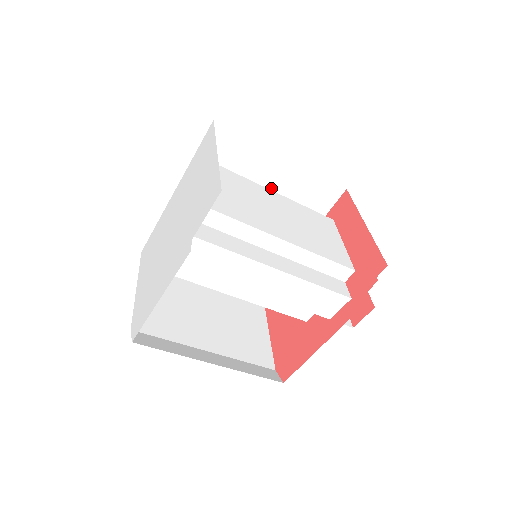
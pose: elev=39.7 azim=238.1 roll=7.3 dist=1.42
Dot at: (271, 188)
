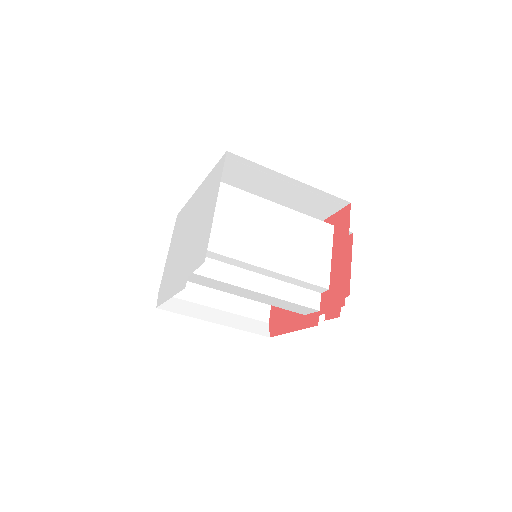
Dot at: (281, 194)
